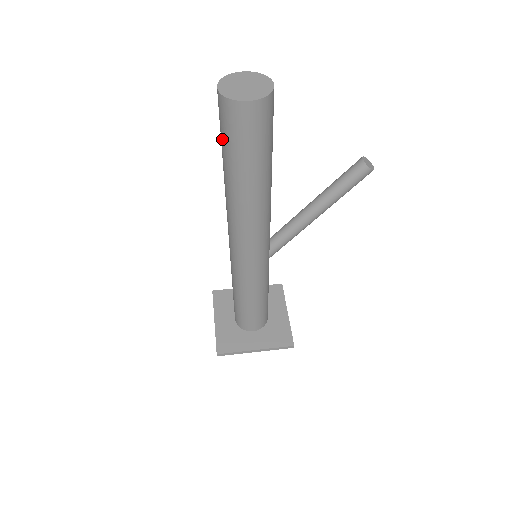
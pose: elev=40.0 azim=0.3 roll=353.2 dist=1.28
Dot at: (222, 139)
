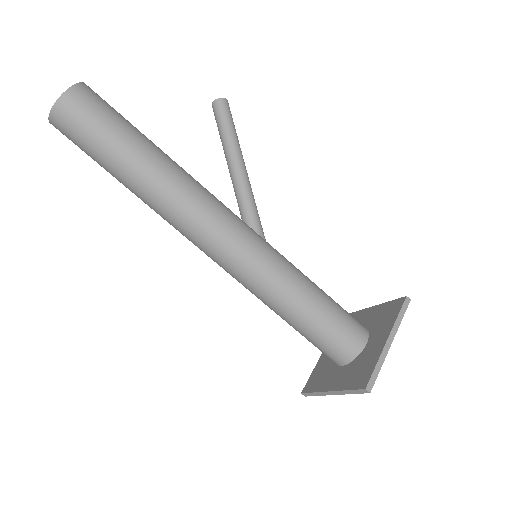
Dot at: (92, 149)
